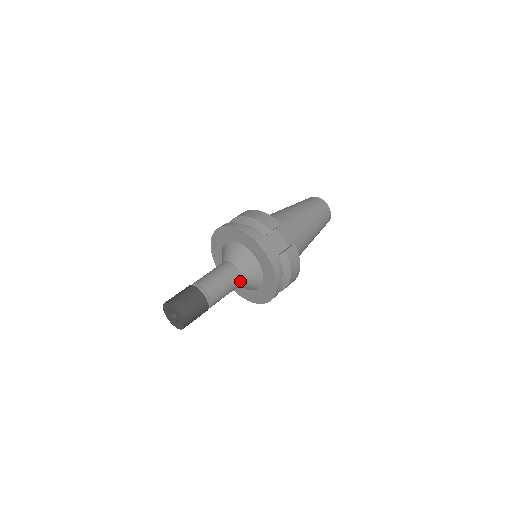
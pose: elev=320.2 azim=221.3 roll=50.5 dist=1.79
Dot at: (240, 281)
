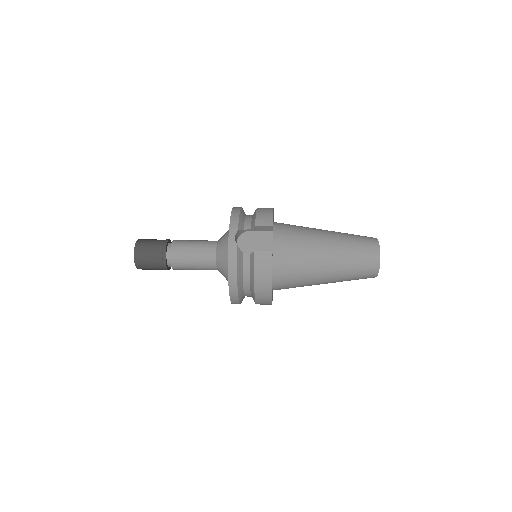
Dot at: (213, 263)
